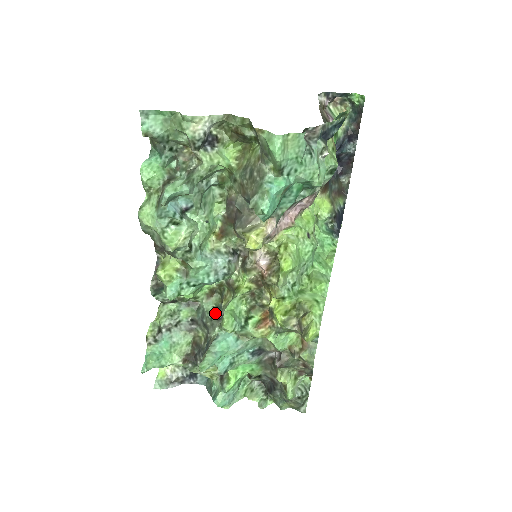
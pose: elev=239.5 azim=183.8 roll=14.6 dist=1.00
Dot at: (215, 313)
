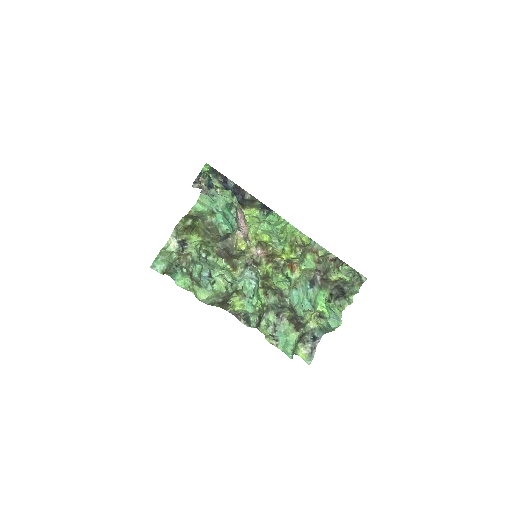
Dot at: (277, 297)
